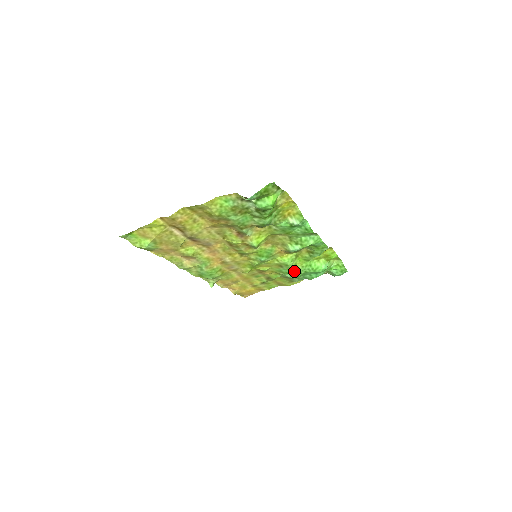
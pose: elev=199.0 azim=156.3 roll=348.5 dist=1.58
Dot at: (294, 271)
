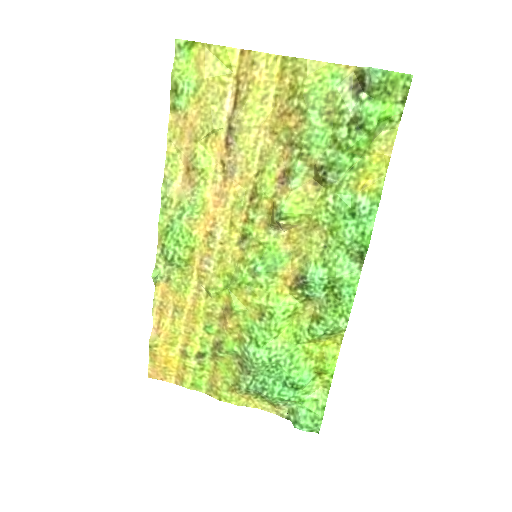
Dot at: (266, 346)
